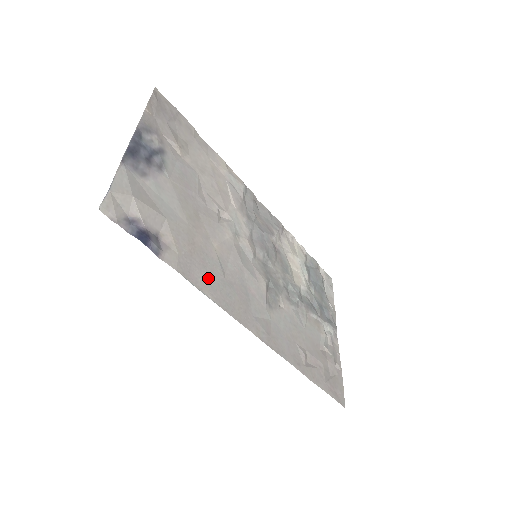
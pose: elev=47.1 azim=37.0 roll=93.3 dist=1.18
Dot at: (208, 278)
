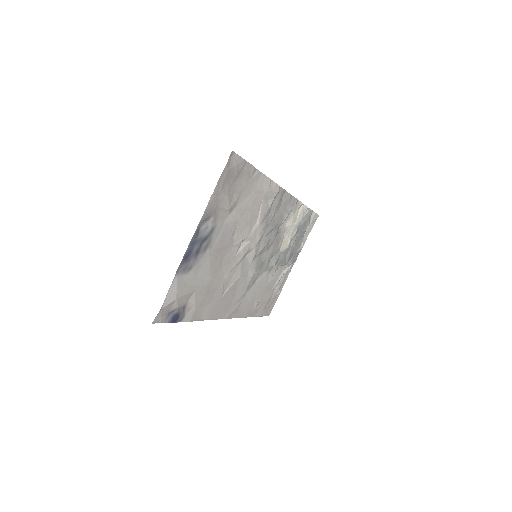
Dot at: (210, 307)
